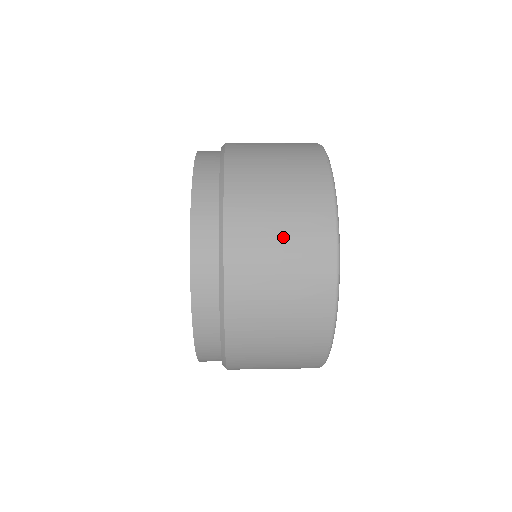
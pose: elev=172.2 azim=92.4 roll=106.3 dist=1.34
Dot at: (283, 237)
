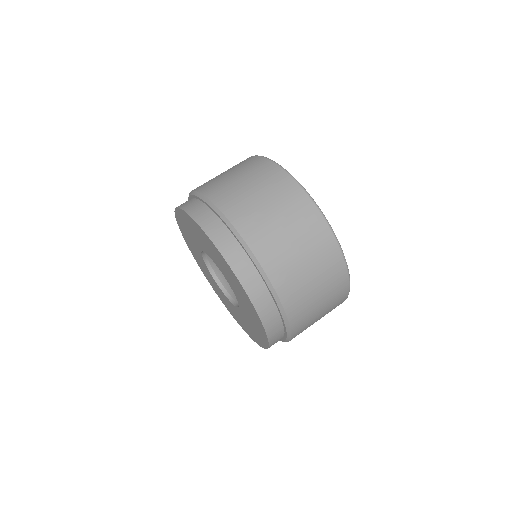
Dot at: occluded
